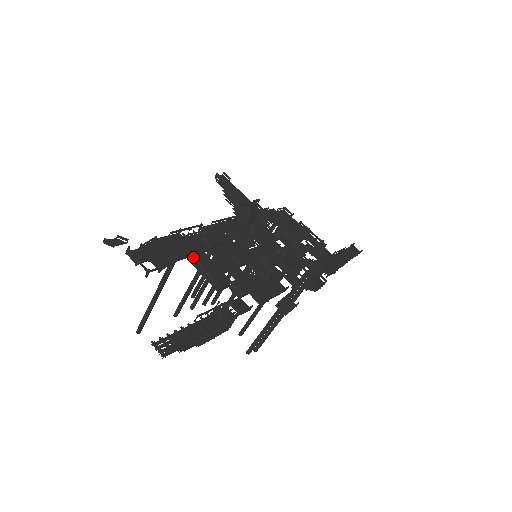
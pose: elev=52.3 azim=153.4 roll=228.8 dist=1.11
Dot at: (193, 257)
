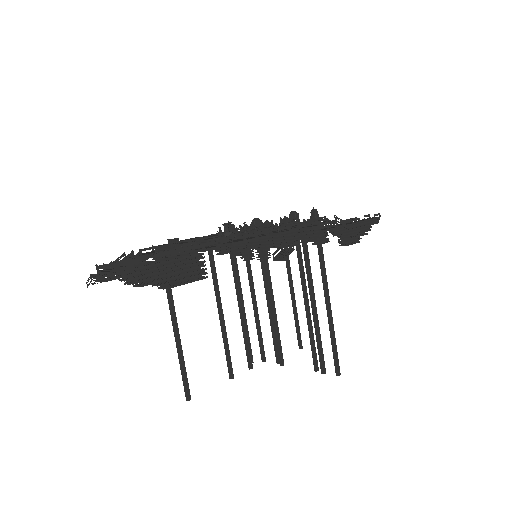
Dot at: (158, 247)
